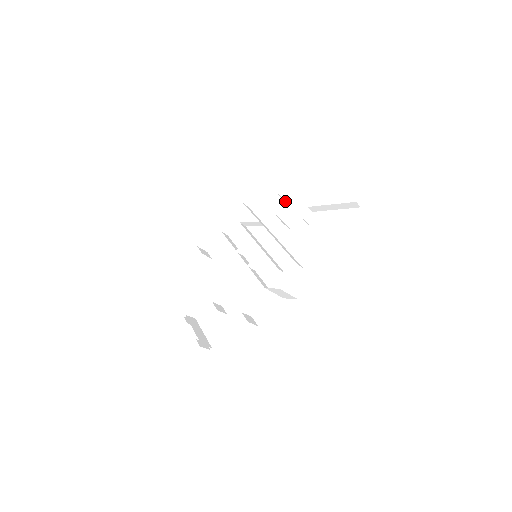
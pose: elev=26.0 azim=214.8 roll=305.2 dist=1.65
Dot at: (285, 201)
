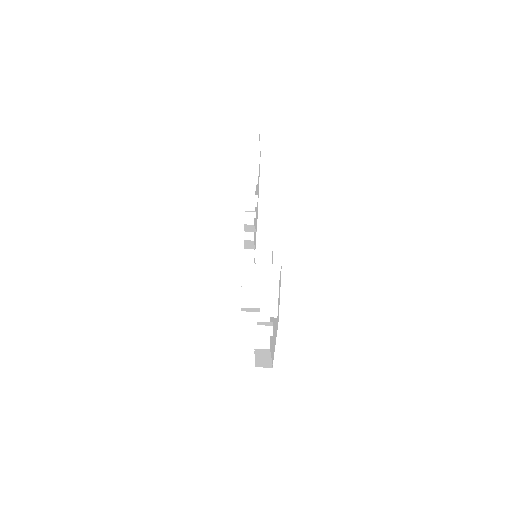
Dot at: occluded
